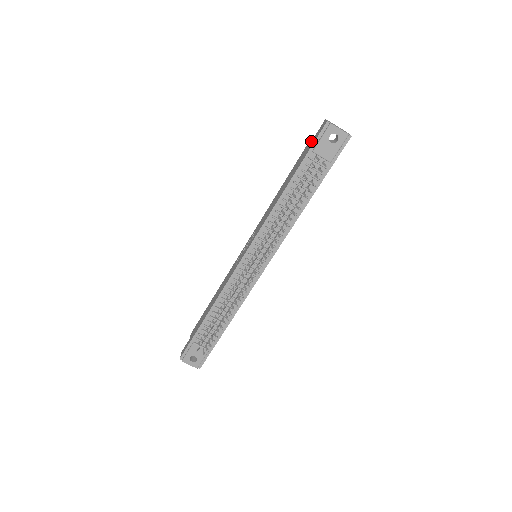
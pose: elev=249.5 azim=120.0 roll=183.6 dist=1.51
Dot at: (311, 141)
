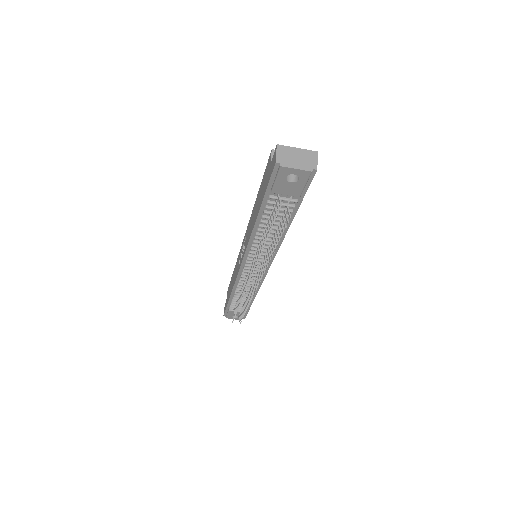
Dot at: (269, 167)
